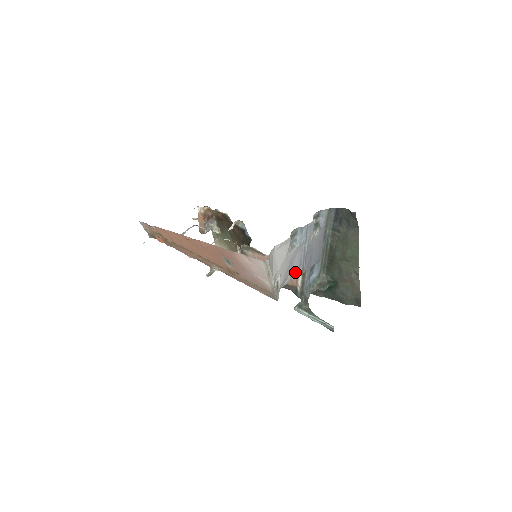
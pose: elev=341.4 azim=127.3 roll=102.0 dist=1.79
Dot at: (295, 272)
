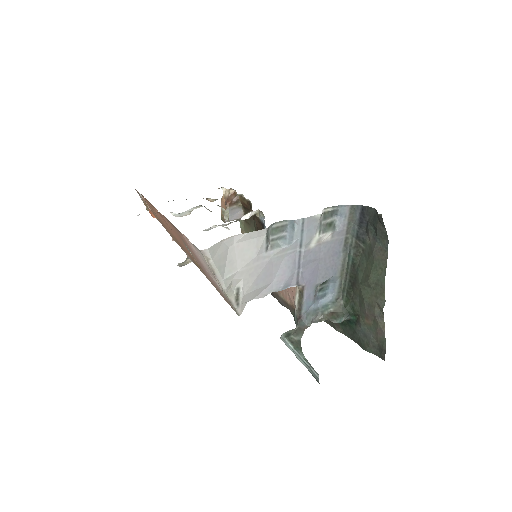
Dot at: (282, 284)
